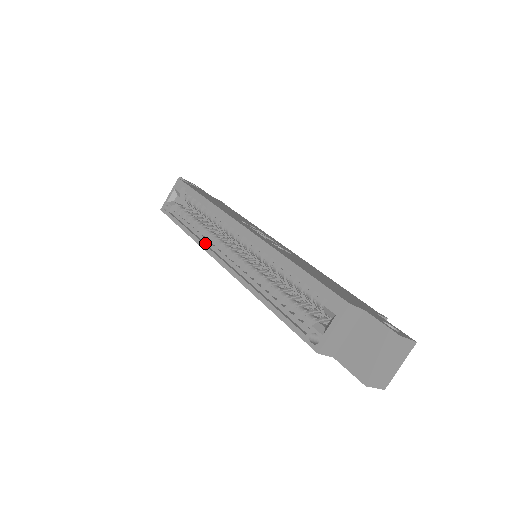
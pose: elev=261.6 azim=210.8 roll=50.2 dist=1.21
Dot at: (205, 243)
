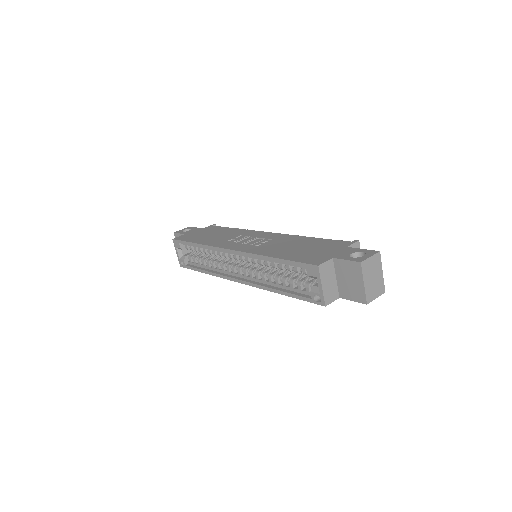
Dot at: (220, 273)
